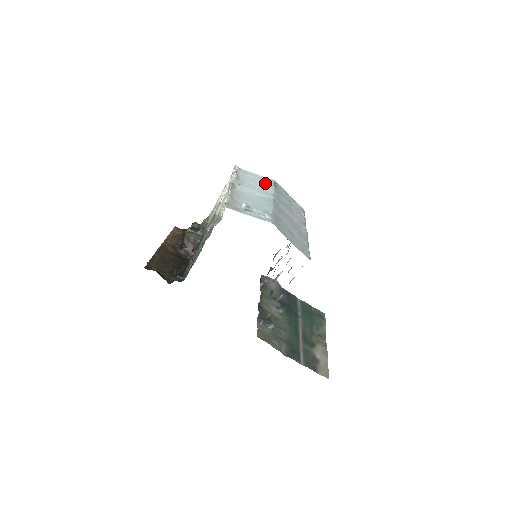
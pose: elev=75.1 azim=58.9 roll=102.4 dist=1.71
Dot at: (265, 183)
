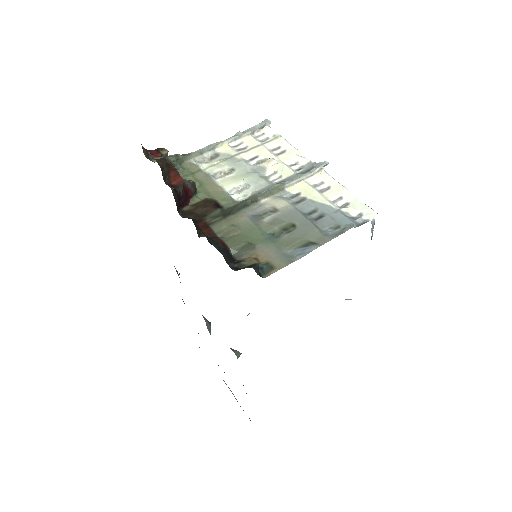
Dot at: occluded
